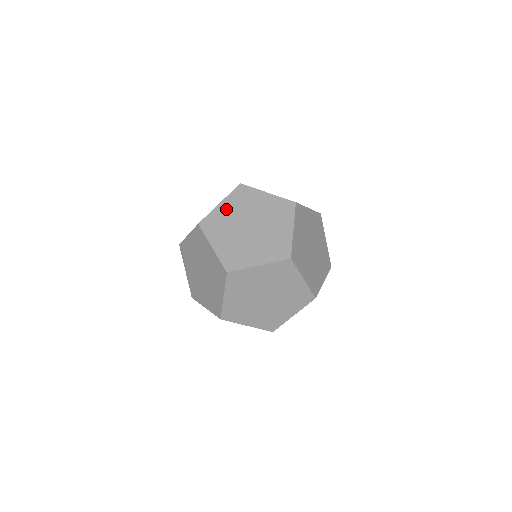
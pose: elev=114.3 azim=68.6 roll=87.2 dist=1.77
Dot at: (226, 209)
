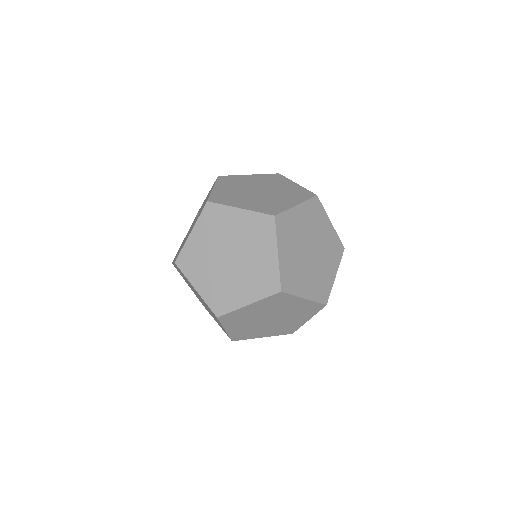
Dot at: (224, 189)
